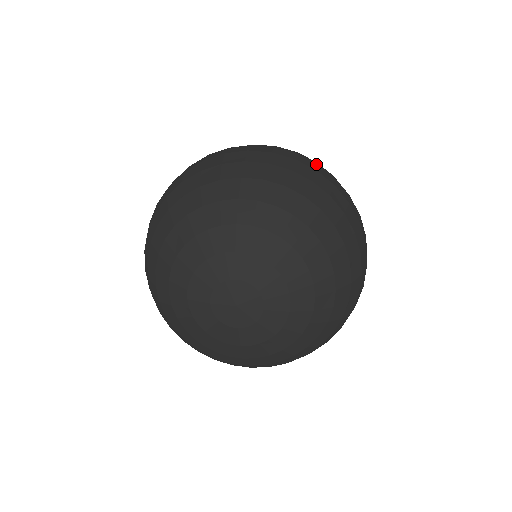
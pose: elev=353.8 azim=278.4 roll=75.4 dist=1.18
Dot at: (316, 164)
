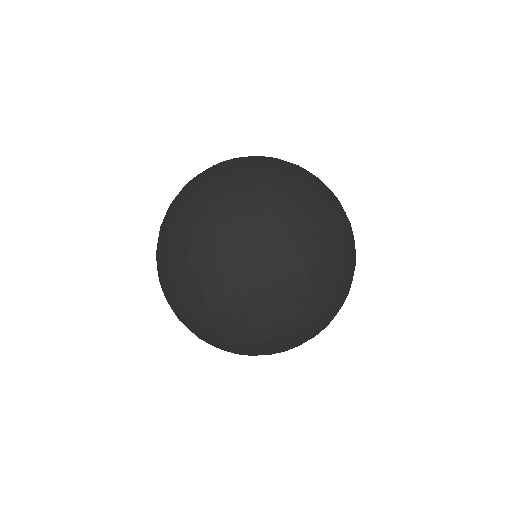
Dot at: occluded
